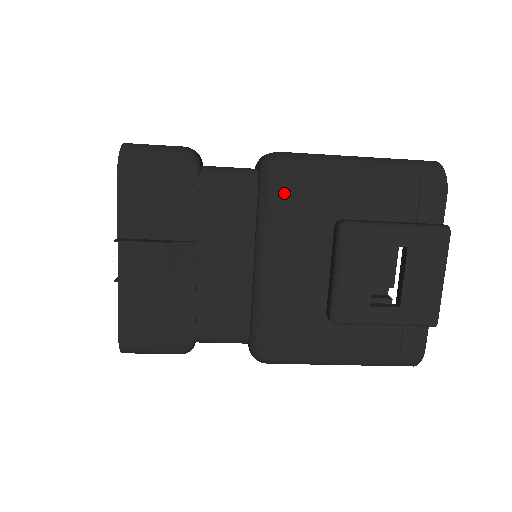
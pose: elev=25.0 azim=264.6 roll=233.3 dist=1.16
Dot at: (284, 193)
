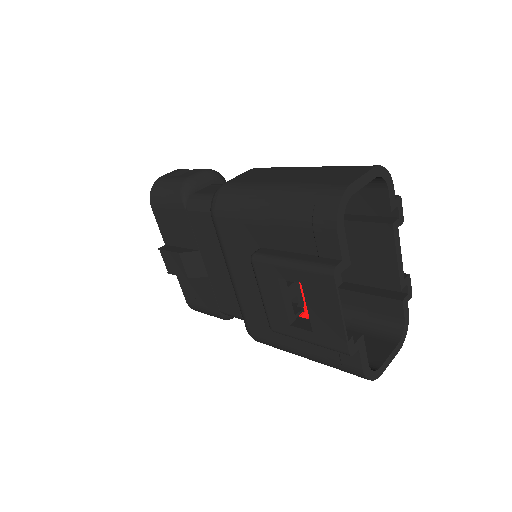
Dot at: (219, 225)
